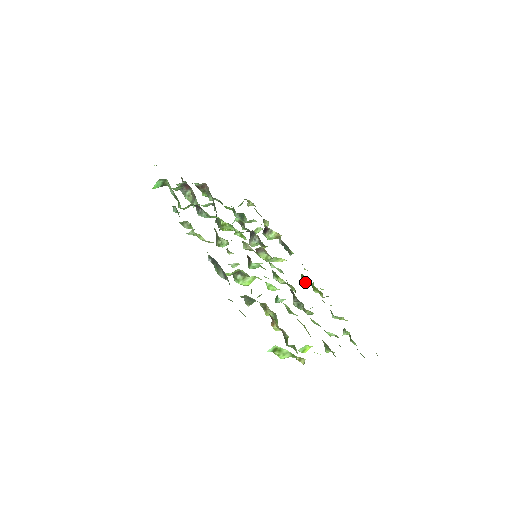
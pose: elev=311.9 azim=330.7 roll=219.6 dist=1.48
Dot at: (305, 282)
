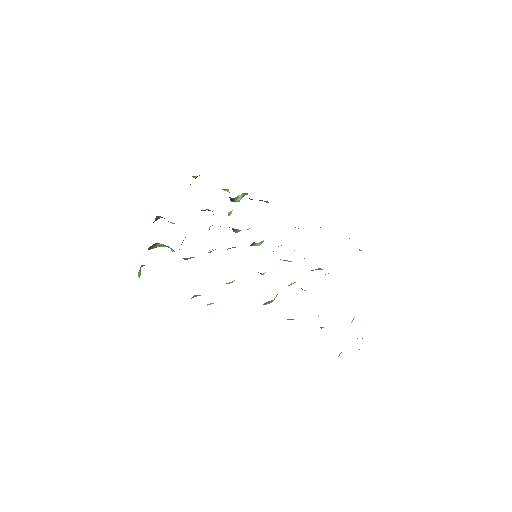
Dot at: occluded
